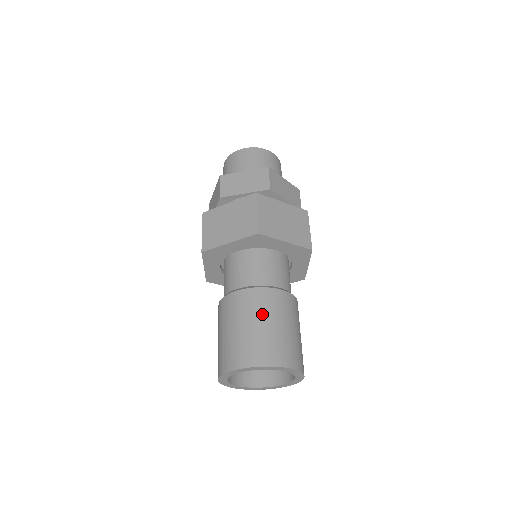
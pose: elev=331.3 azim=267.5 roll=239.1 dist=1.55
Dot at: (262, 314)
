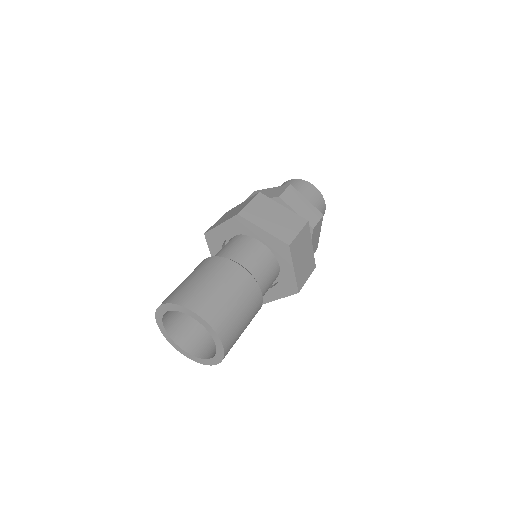
Dot at: (207, 273)
